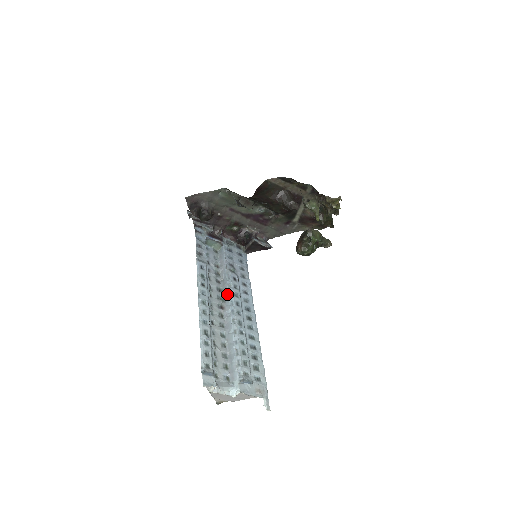
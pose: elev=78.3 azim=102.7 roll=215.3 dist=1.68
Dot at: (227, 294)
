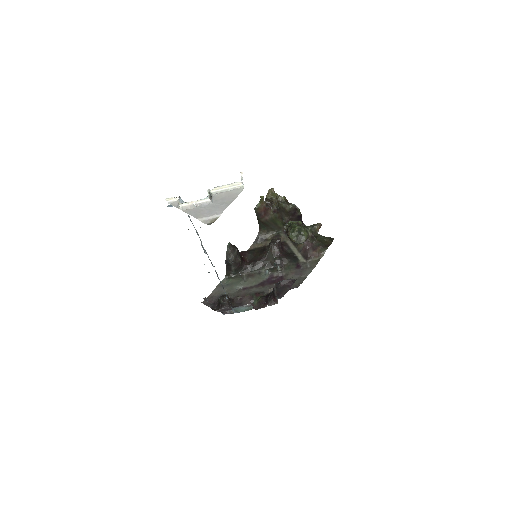
Dot at: occluded
